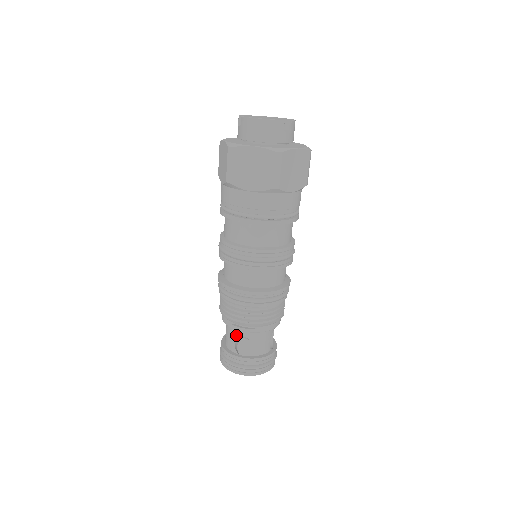
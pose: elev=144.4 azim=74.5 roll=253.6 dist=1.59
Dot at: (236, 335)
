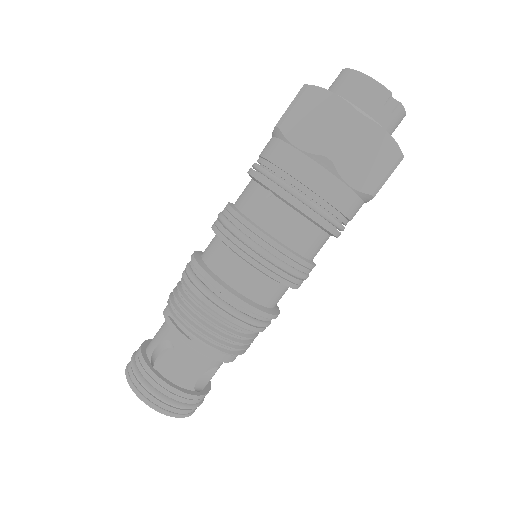
Dot at: (165, 335)
